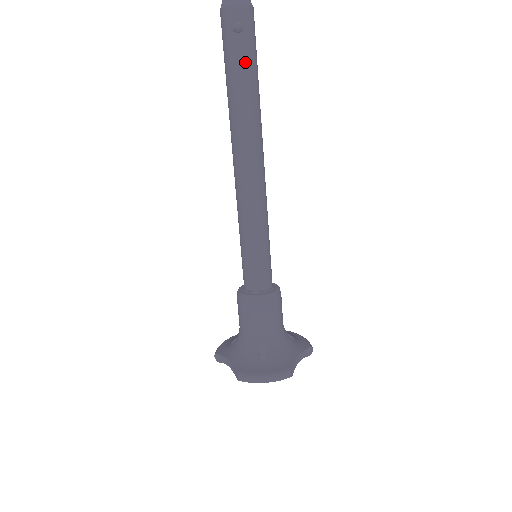
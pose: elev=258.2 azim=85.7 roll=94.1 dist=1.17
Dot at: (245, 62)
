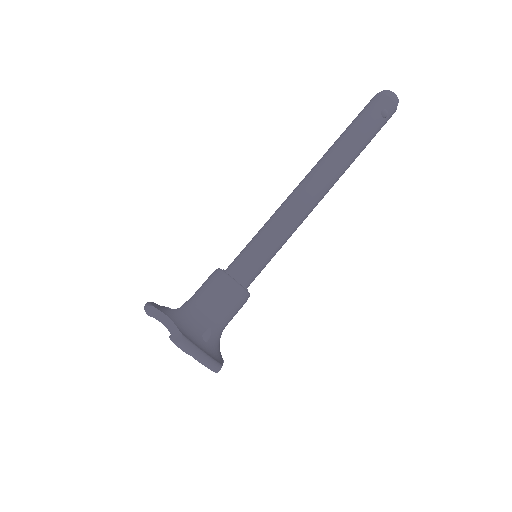
Dot at: (371, 134)
